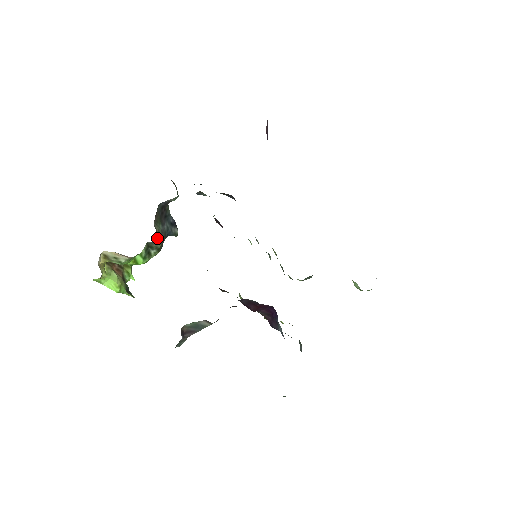
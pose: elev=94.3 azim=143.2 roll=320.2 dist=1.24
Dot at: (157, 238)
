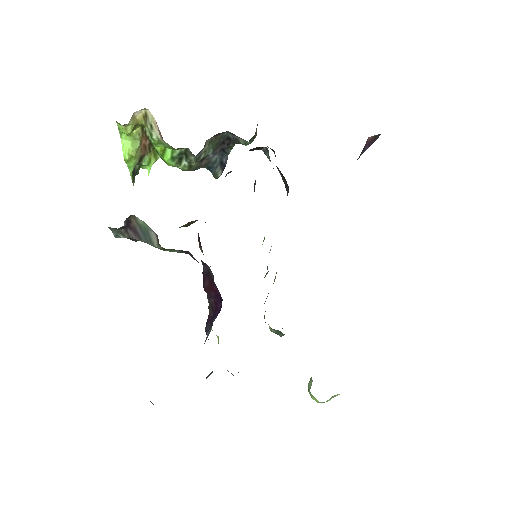
Dot at: (198, 154)
